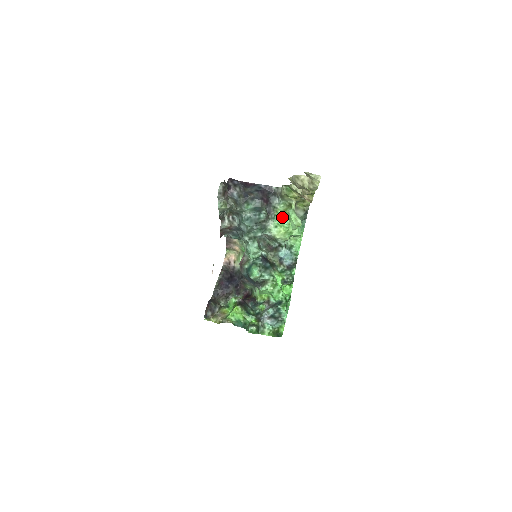
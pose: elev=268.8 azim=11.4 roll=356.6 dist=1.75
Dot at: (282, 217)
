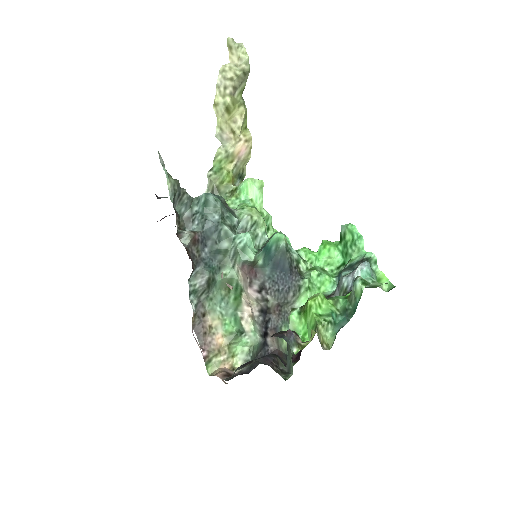
Dot at: (237, 203)
